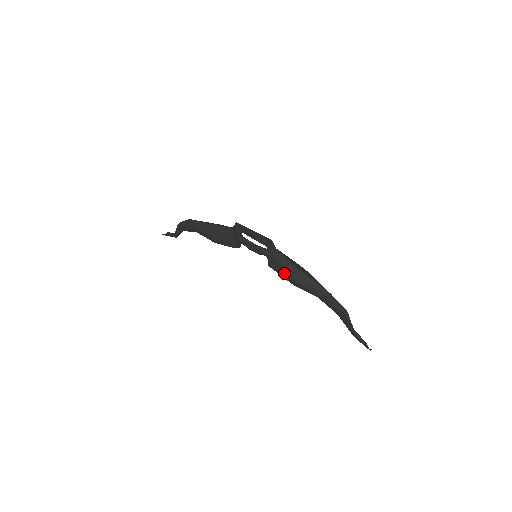
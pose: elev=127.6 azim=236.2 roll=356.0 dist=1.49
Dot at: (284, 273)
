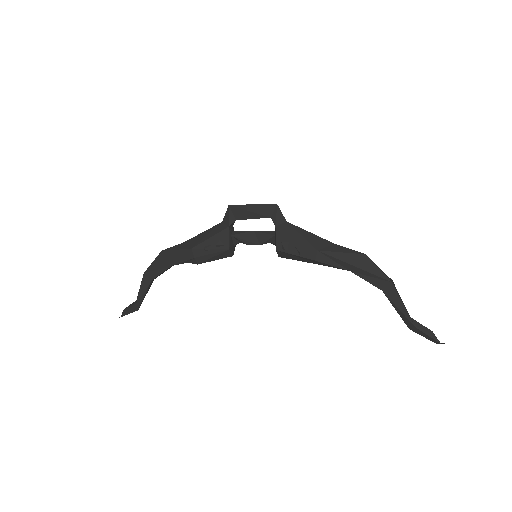
Dot at: (300, 246)
